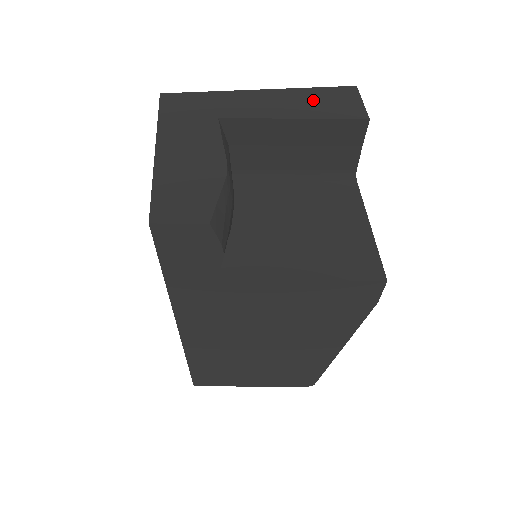
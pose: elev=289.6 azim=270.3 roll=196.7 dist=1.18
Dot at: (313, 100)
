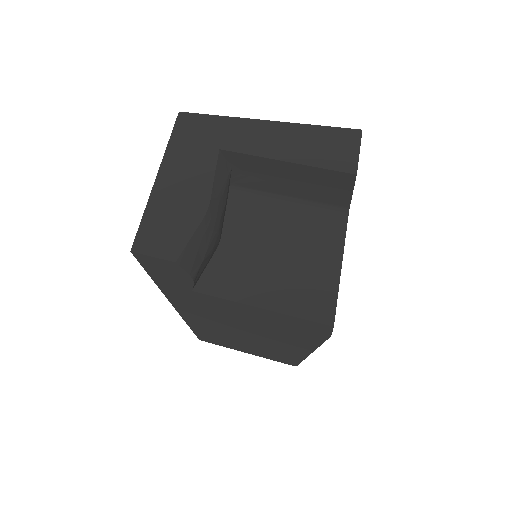
Dot at: (312, 141)
